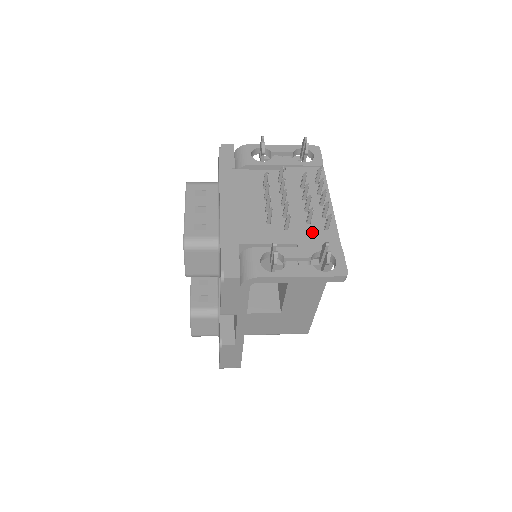
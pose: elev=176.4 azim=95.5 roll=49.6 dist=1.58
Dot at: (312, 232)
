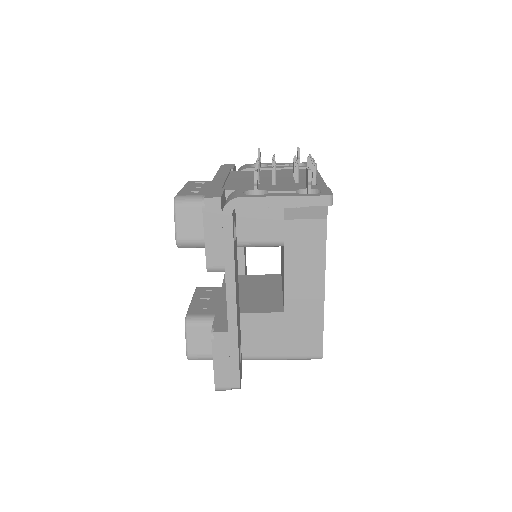
Dot at: (300, 185)
